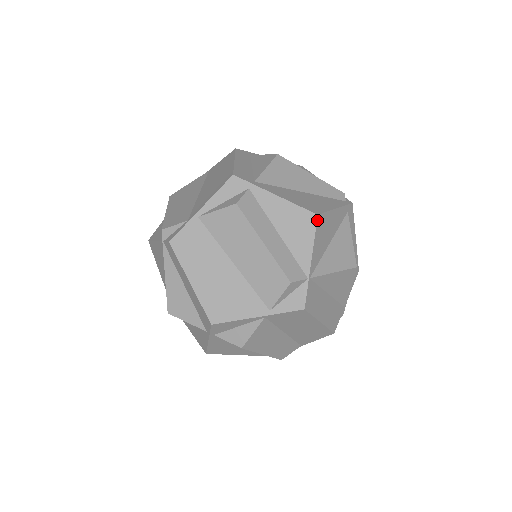
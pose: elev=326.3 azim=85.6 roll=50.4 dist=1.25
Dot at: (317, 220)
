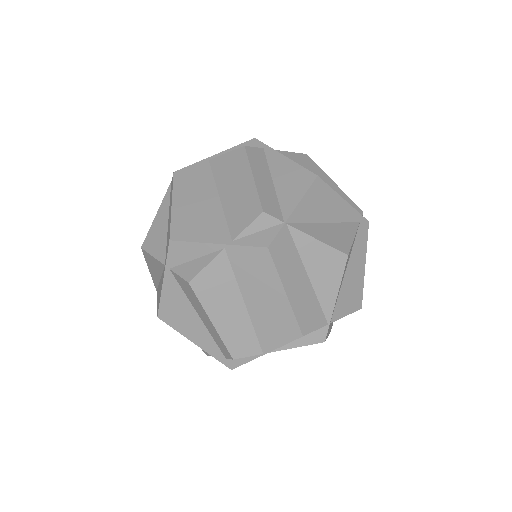
Dot at: (315, 180)
